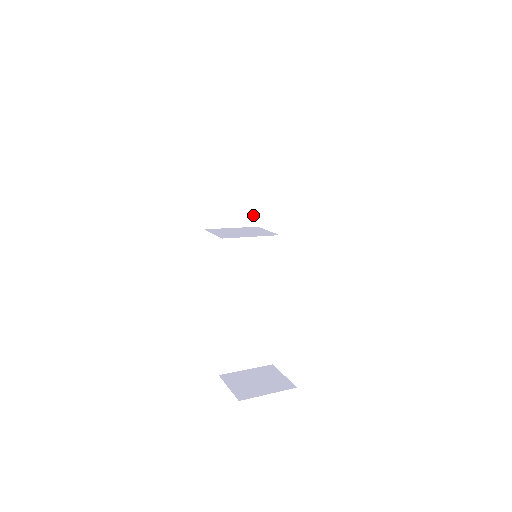
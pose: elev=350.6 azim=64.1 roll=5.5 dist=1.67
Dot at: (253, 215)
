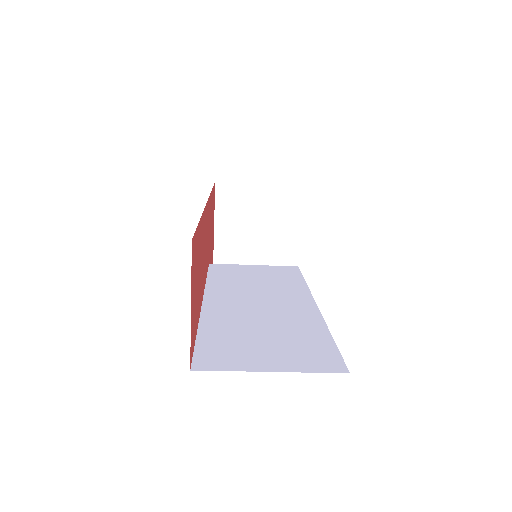
Dot at: occluded
